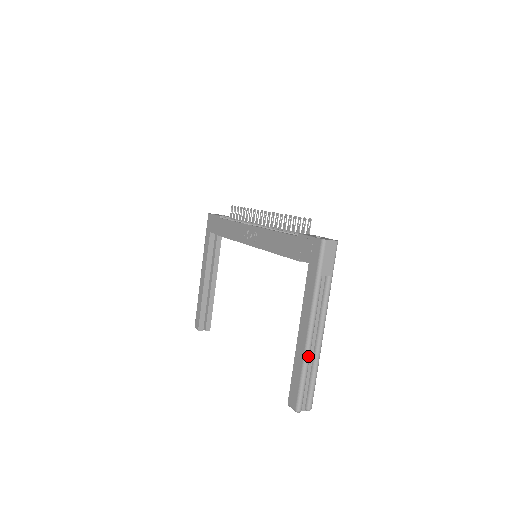
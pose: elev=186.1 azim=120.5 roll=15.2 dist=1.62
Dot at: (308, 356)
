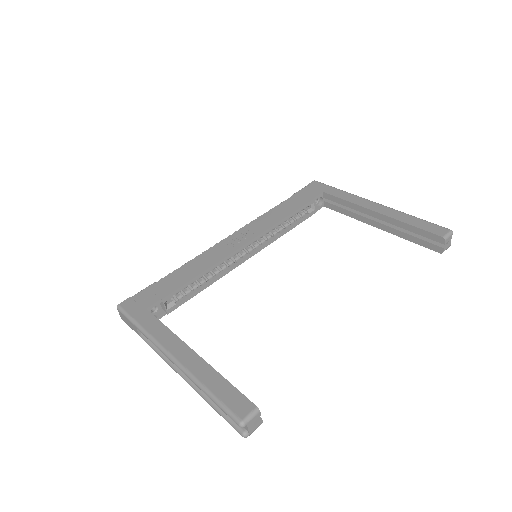
Dot at: (399, 212)
